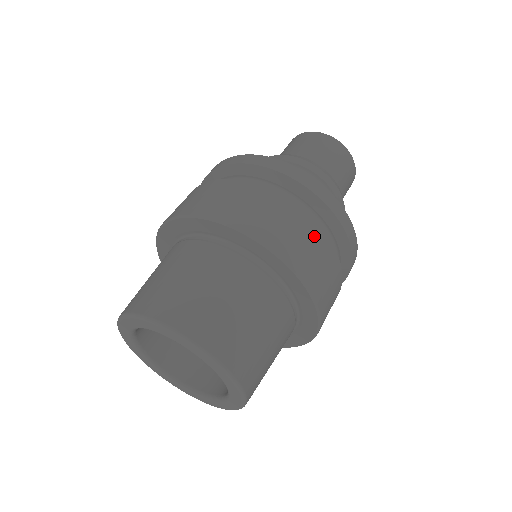
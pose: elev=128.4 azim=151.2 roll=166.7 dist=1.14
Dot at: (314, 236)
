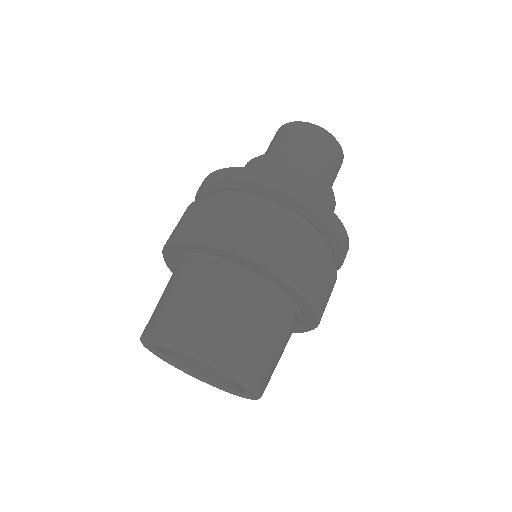
Dot at: (324, 263)
